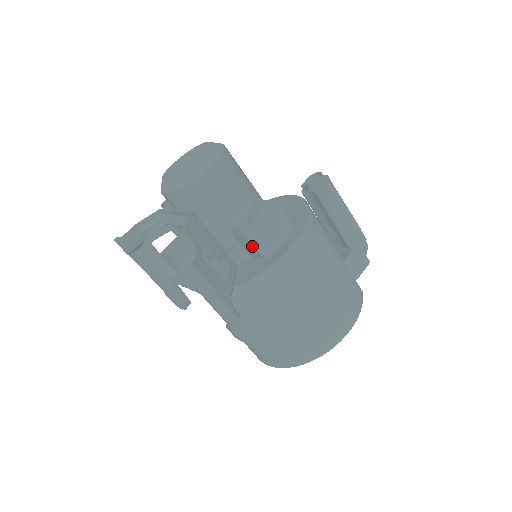
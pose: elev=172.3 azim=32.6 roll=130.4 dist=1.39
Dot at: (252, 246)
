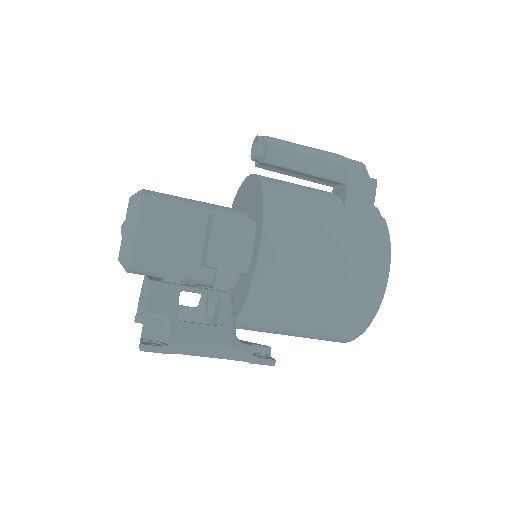
Dot at: occluded
